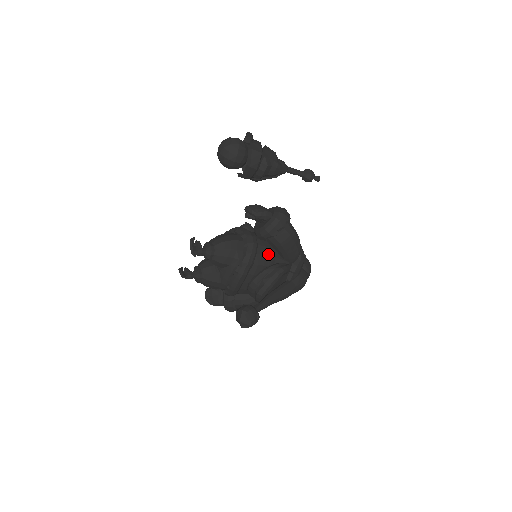
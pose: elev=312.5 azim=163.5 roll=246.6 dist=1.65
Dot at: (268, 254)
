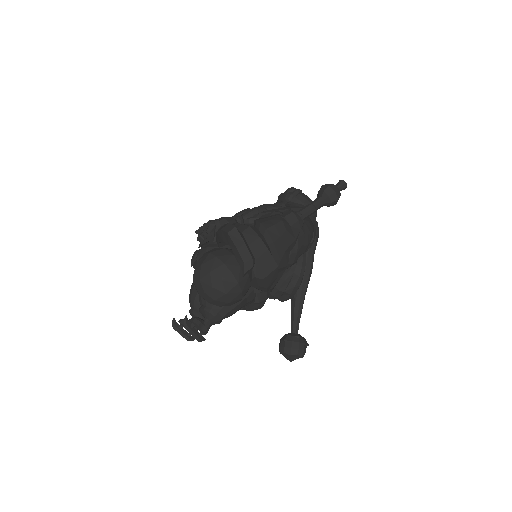
Dot at: occluded
